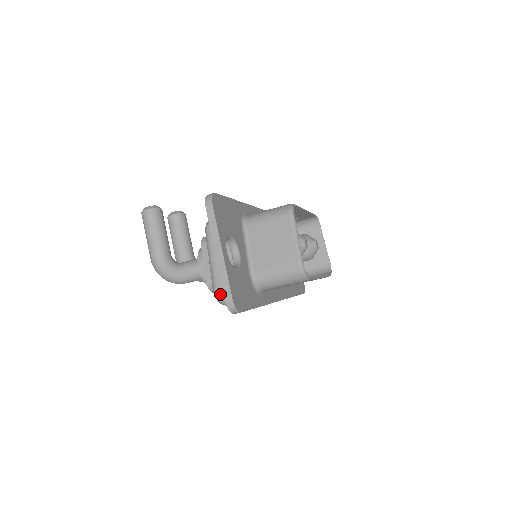
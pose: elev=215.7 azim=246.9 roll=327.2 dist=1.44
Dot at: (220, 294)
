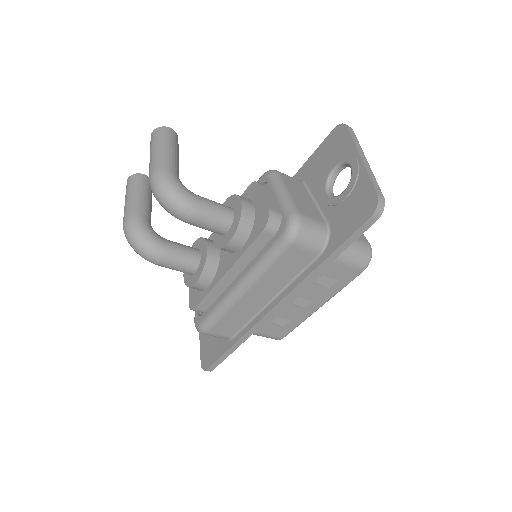
Dot at: (303, 220)
